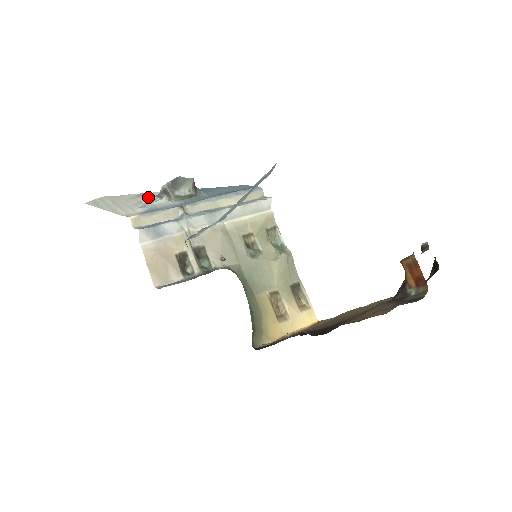
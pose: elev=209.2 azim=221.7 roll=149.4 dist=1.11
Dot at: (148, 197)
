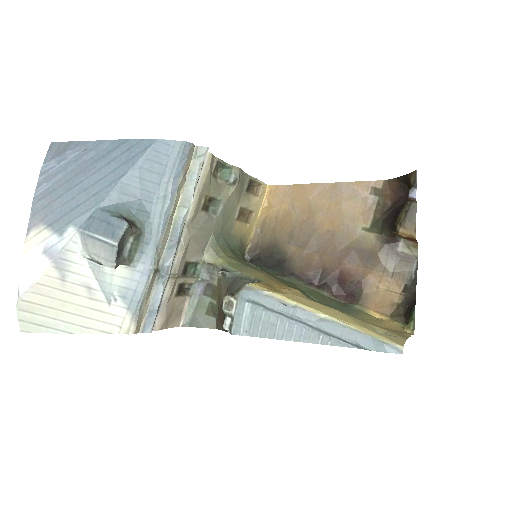
Dot at: (78, 267)
